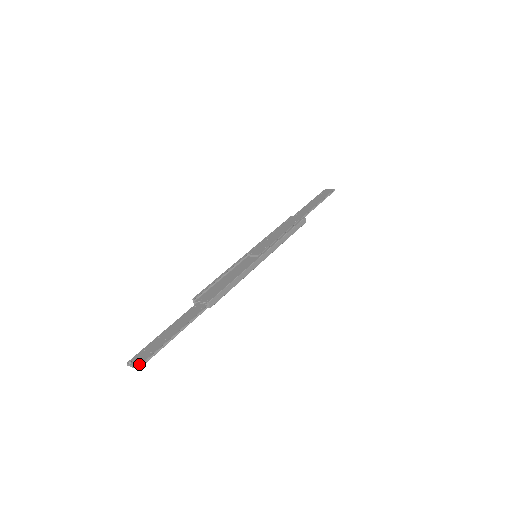
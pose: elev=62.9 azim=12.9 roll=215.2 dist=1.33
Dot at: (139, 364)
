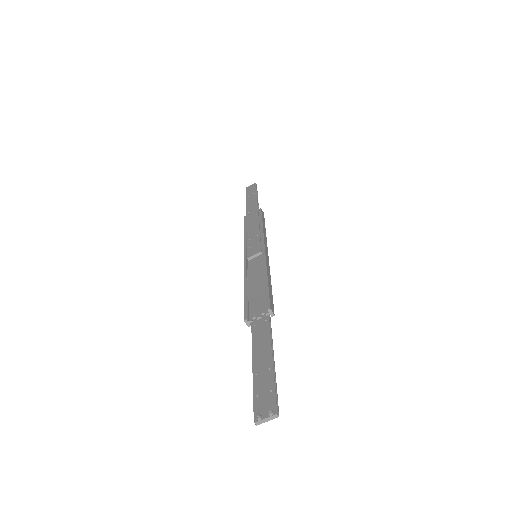
Dot at: (274, 409)
